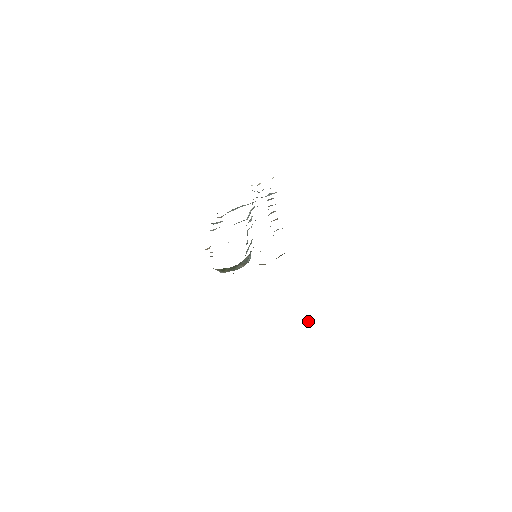
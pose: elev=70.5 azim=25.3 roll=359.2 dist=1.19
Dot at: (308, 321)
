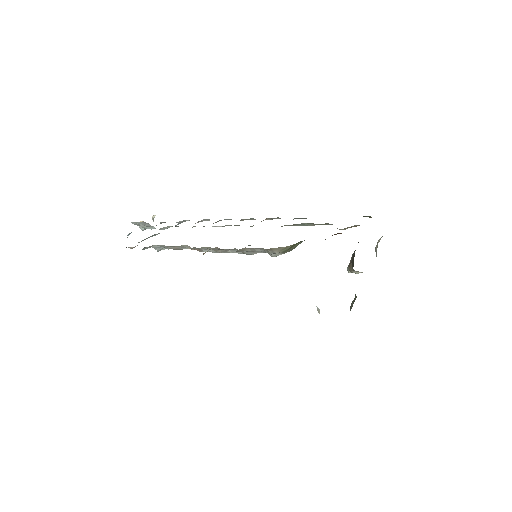
Dot at: (318, 311)
